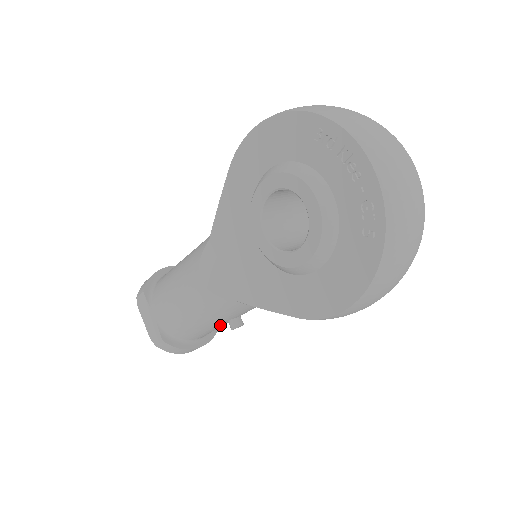
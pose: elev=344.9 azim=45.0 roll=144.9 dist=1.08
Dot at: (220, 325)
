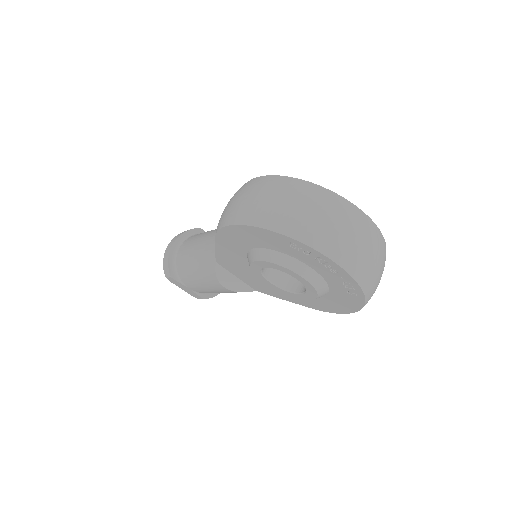
Dot at: occluded
